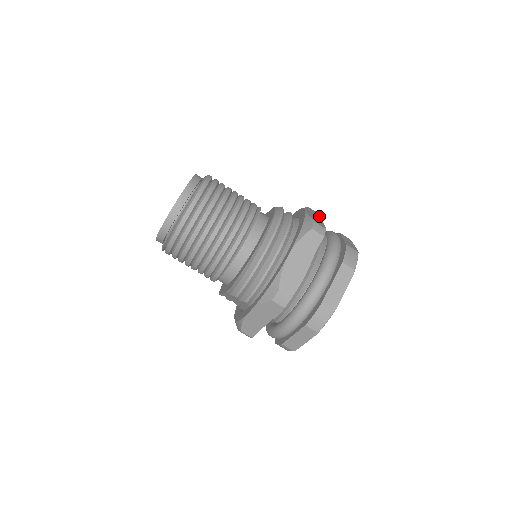
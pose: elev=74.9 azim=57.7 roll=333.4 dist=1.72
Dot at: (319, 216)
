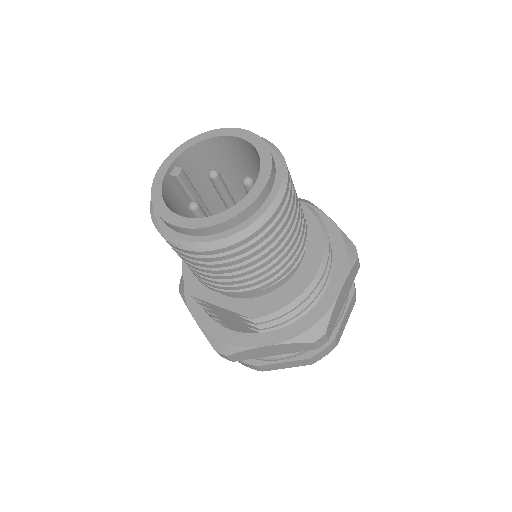
Dot at: occluded
